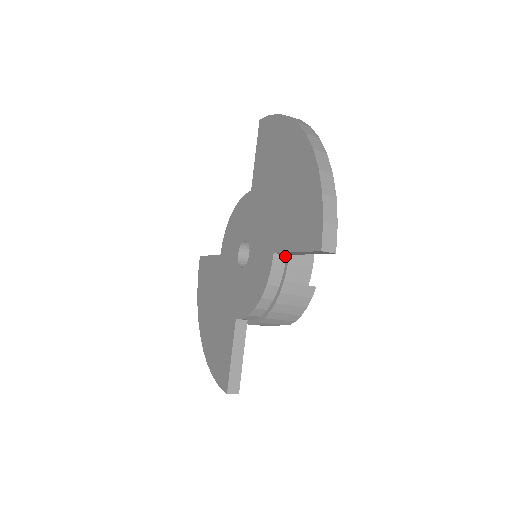
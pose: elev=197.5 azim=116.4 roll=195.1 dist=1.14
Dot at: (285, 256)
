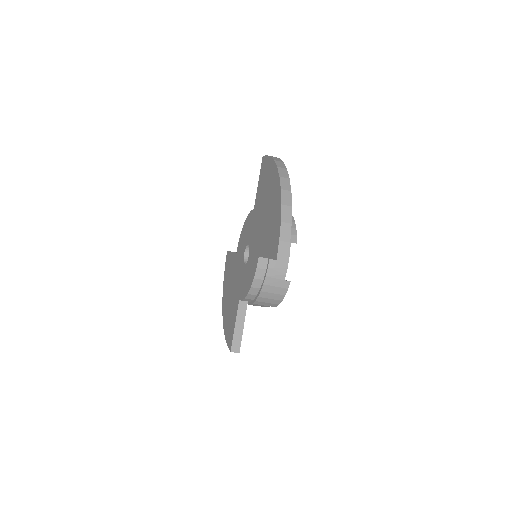
Dot at: (267, 259)
